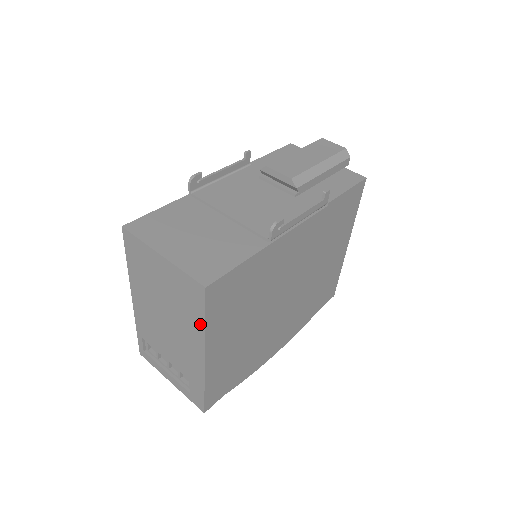
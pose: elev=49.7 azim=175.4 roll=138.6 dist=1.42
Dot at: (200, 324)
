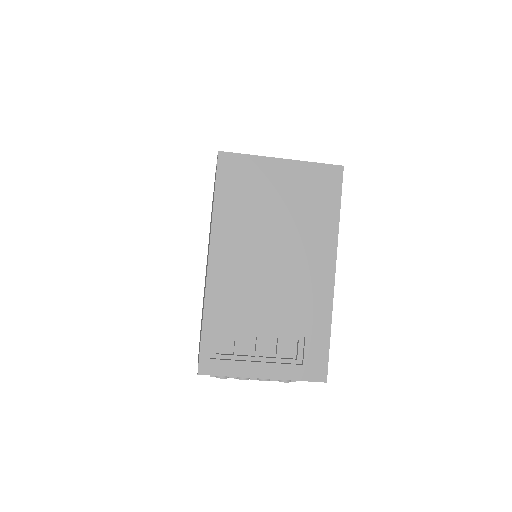
Dot at: (333, 220)
